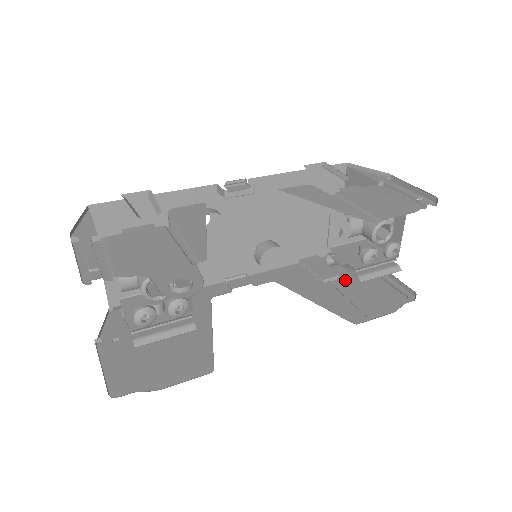
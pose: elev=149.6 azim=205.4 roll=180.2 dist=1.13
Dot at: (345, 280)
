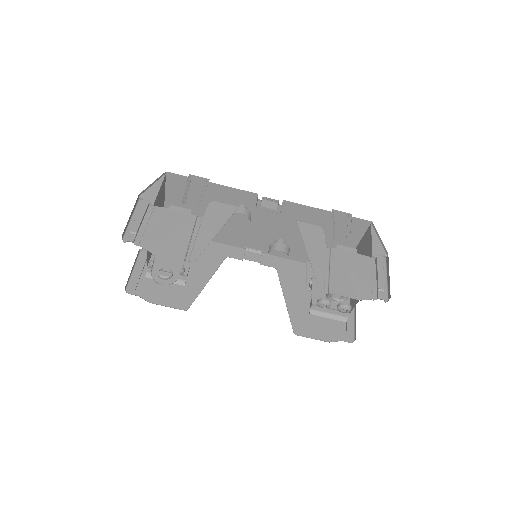
Dot at: occluded
